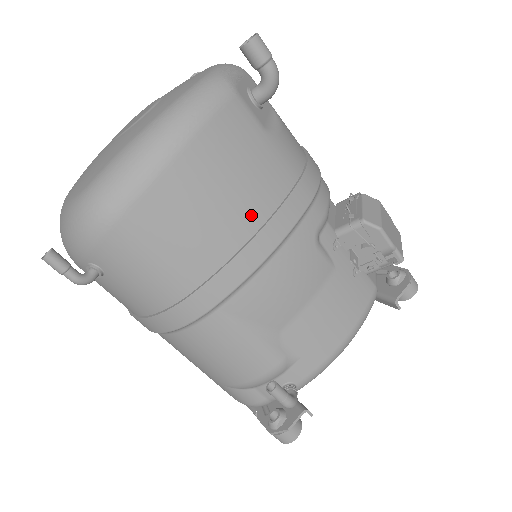
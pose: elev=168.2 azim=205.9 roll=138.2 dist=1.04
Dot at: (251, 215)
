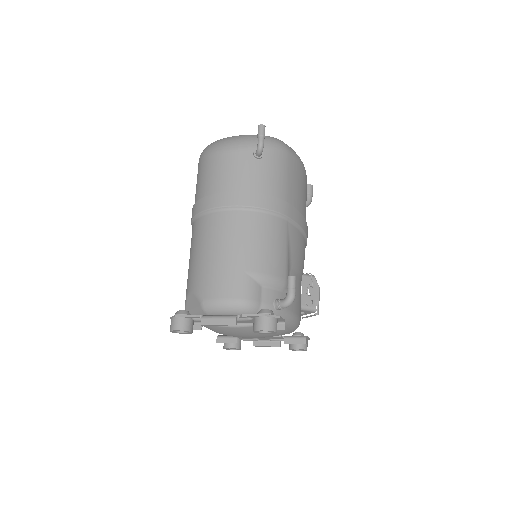
Dot at: (305, 214)
